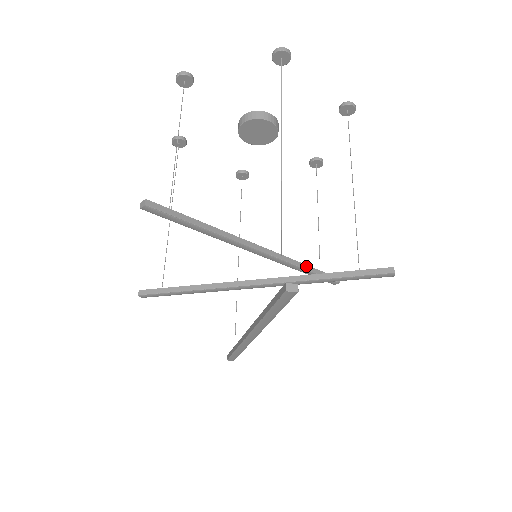
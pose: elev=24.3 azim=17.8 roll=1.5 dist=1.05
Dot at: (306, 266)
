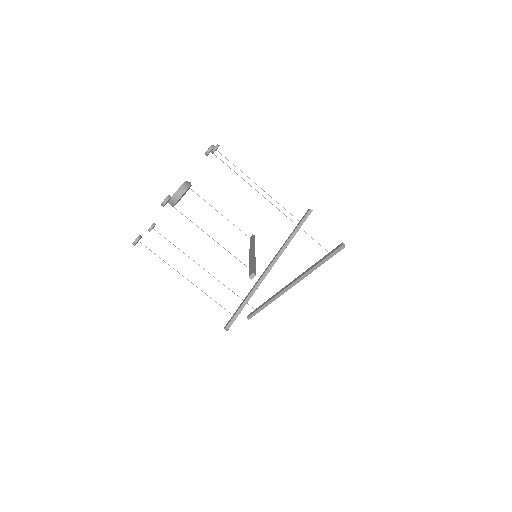
Dot at: (253, 241)
